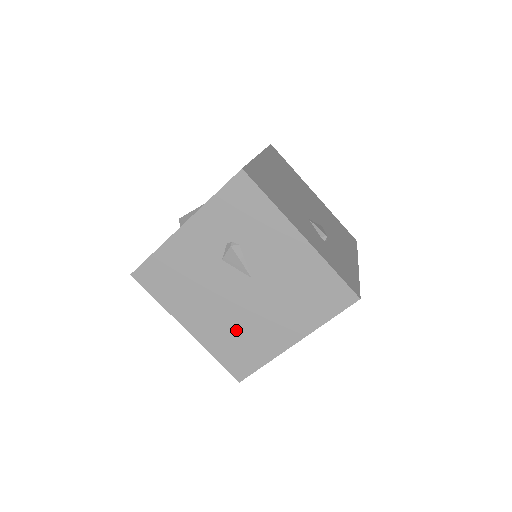
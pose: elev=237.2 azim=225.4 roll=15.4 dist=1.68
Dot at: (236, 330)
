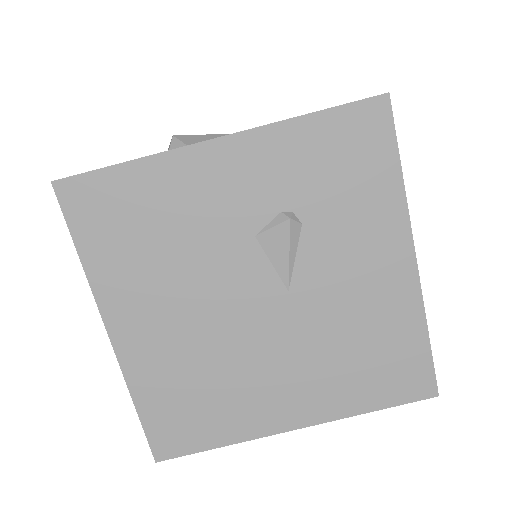
Dot at: (205, 370)
